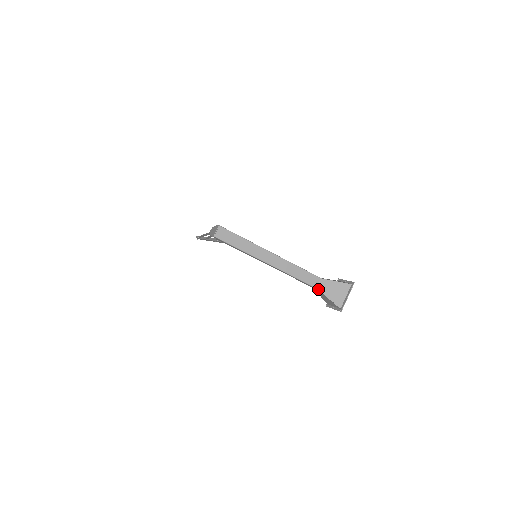
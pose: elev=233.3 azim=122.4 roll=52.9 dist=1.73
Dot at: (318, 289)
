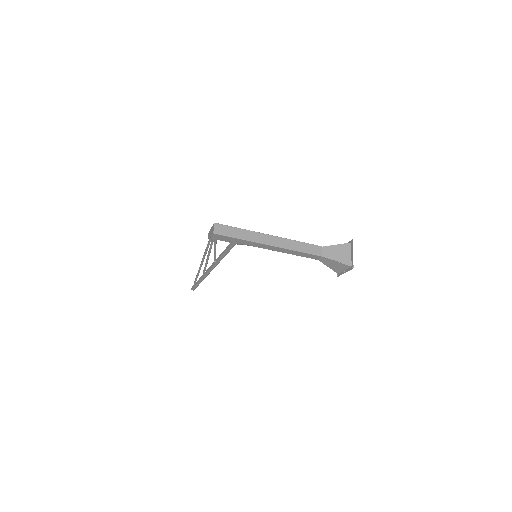
Dot at: (324, 256)
